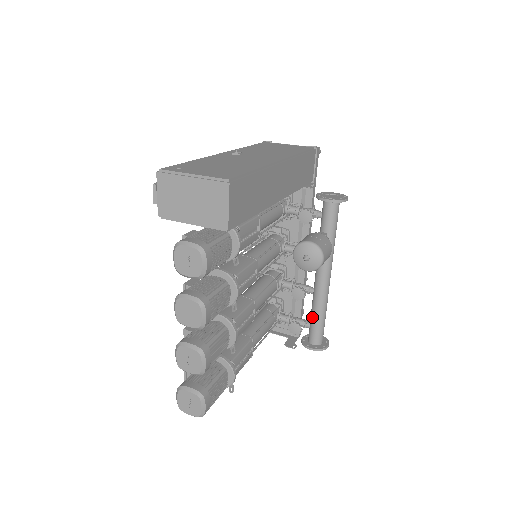
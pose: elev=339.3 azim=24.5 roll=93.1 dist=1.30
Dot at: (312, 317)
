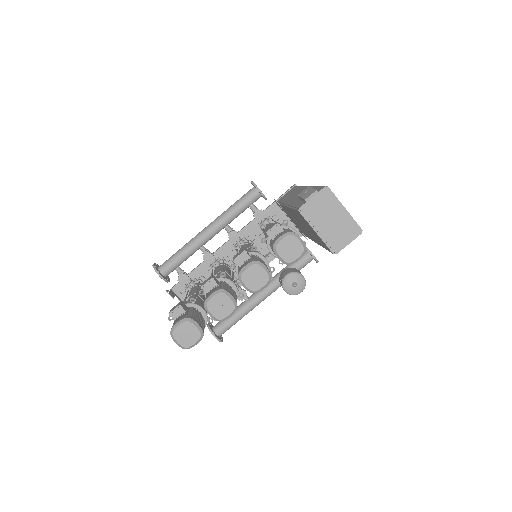
Dot at: (232, 315)
